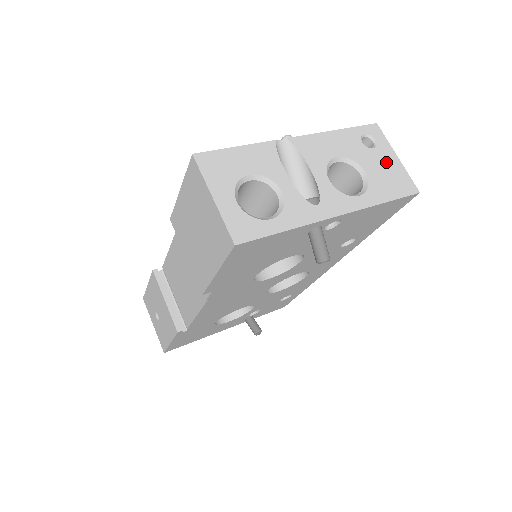
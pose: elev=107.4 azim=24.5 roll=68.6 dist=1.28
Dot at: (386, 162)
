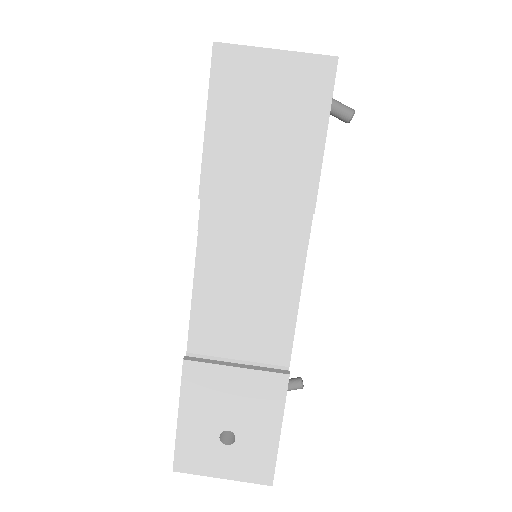
Dot at: occluded
